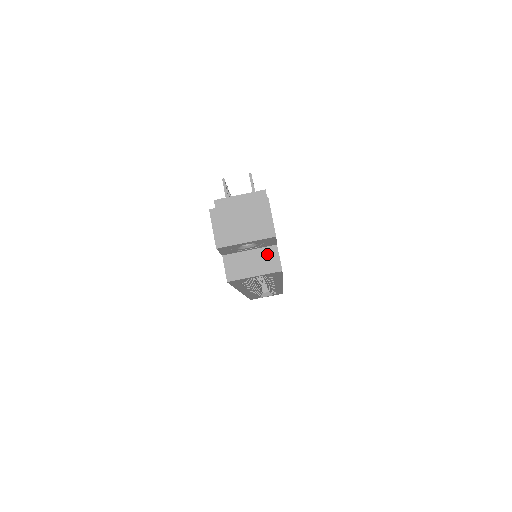
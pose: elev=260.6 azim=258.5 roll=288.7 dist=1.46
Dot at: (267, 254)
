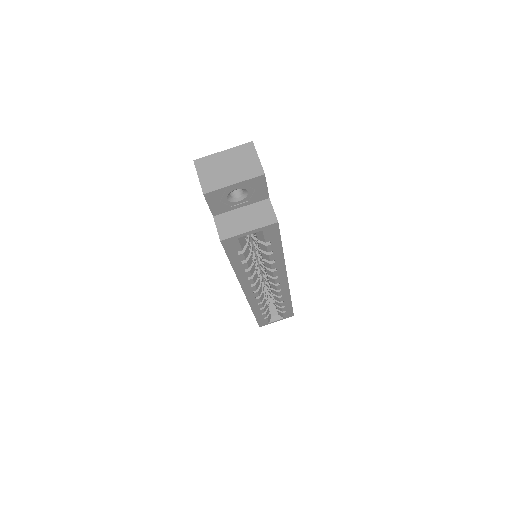
Dot at: (260, 208)
